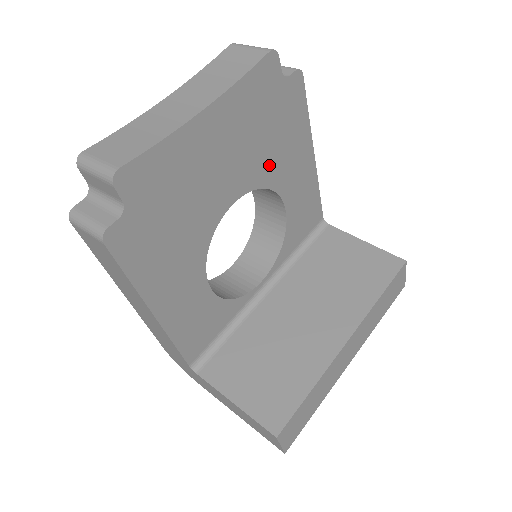
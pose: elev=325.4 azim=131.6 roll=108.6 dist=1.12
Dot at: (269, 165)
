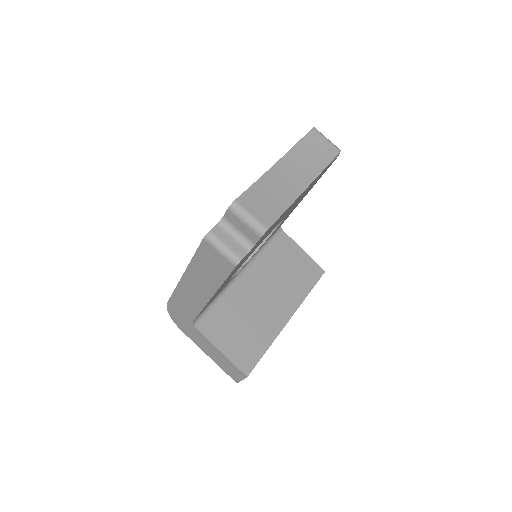
Dot at: (294, 206)
